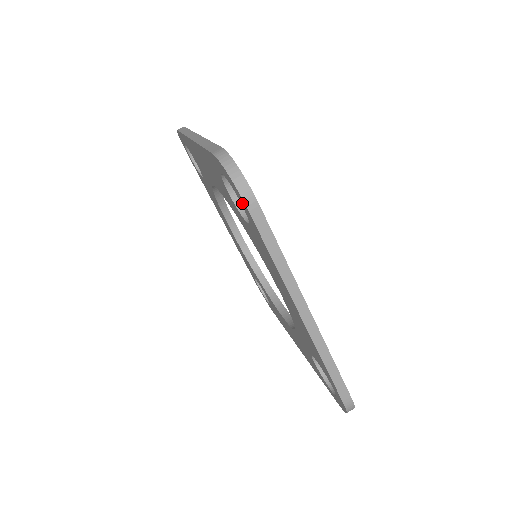
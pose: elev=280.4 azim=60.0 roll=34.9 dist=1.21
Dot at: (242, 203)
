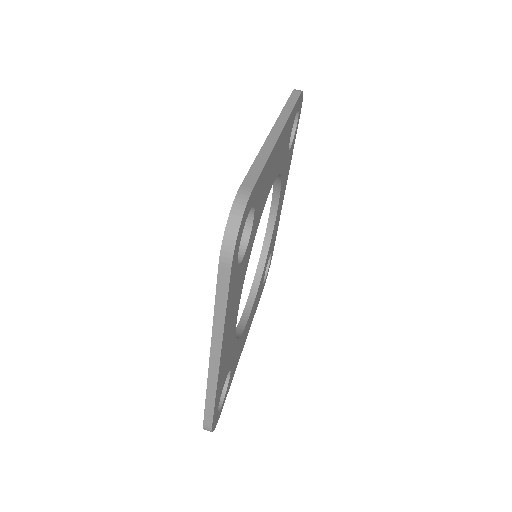
Dot at: occluded
